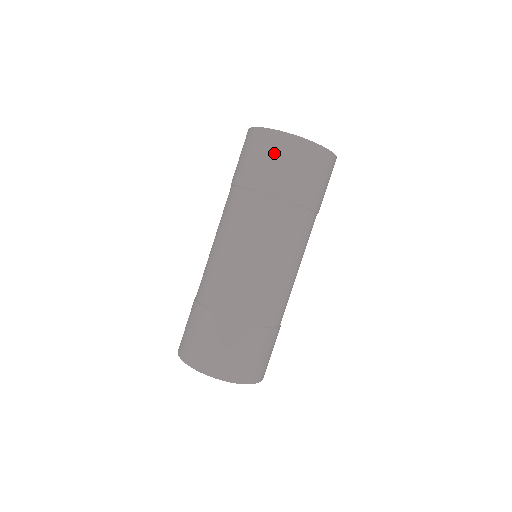
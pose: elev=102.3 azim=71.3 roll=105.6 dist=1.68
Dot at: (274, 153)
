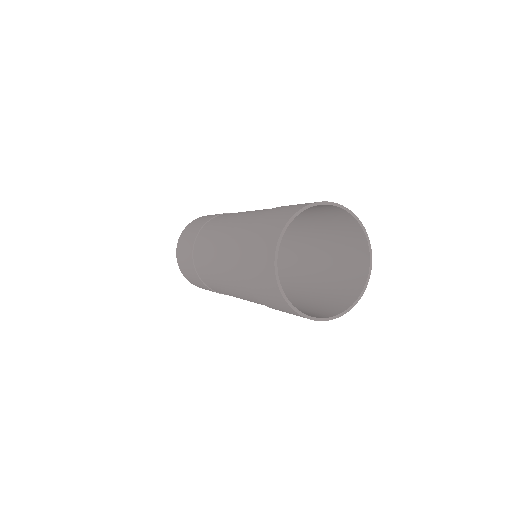
Dot at: (267, 290)
